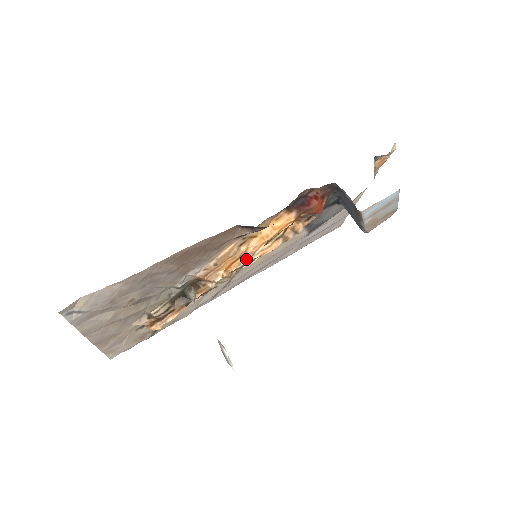
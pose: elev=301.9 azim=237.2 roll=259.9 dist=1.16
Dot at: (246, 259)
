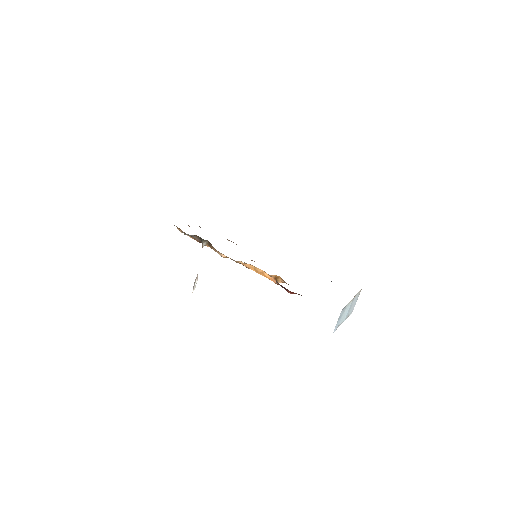
Dot at: occluded
